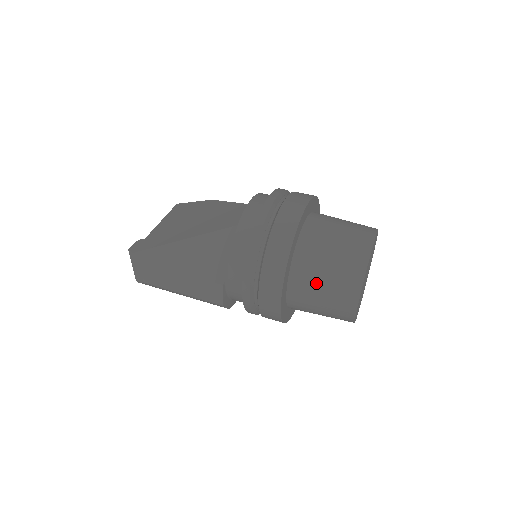
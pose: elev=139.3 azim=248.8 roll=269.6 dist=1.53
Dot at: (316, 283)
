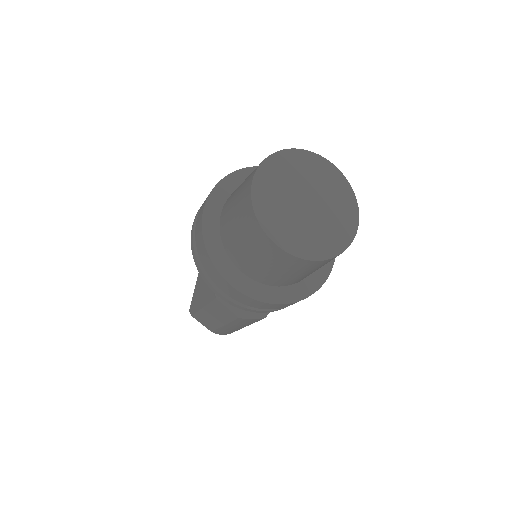
Dot at: (240, 245)
